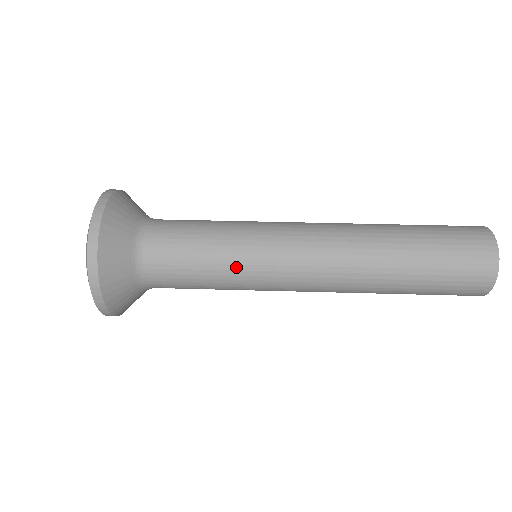
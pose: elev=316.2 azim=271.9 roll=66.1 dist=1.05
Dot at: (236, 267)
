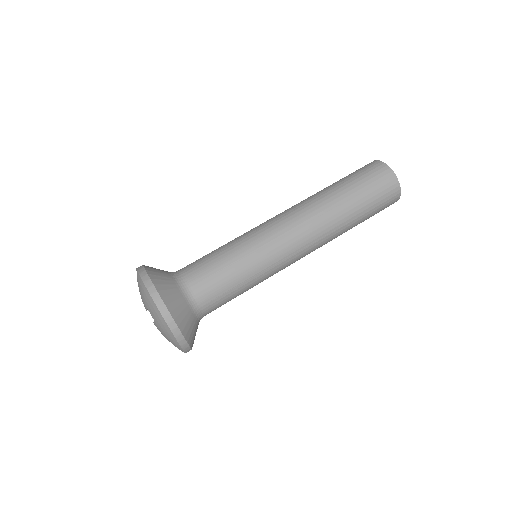
Dot at: (257, 275)
